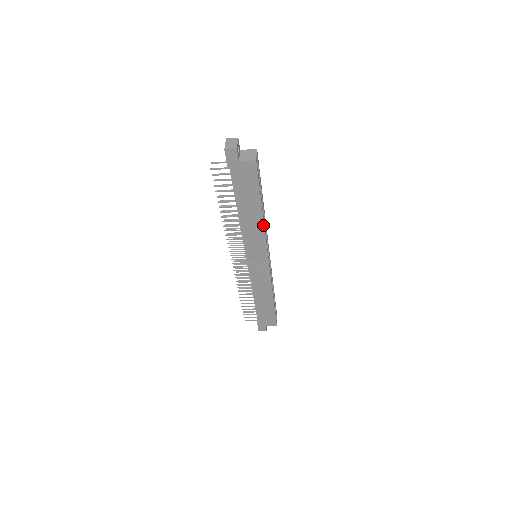
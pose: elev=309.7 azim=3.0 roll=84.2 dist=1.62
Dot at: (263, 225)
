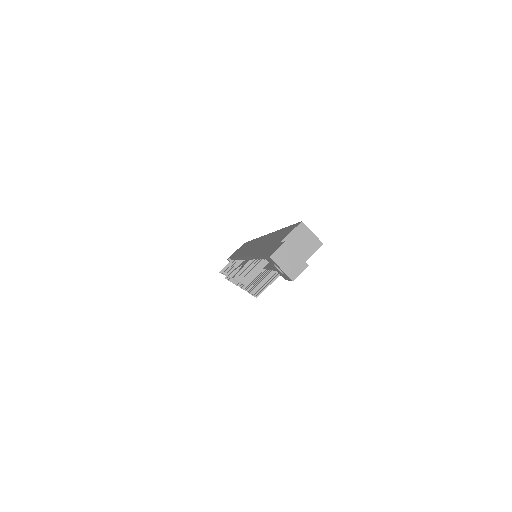
Dot at: occluded
